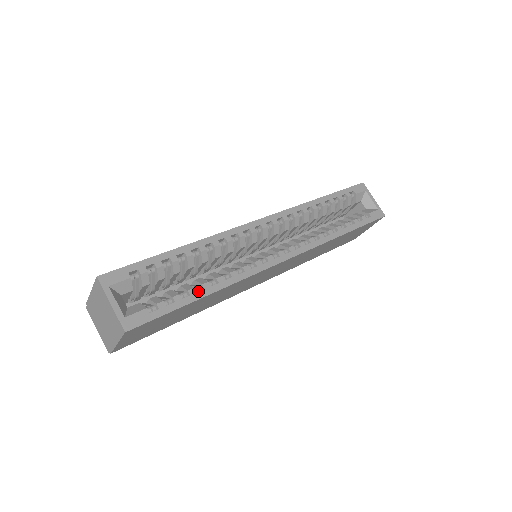
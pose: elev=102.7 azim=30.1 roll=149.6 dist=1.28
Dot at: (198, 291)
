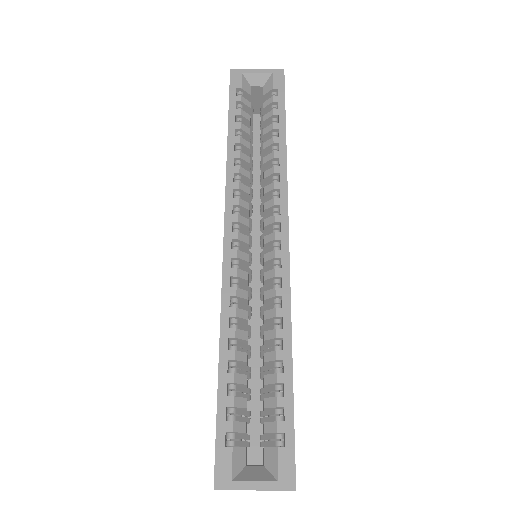
Dot at: (280, 367)
